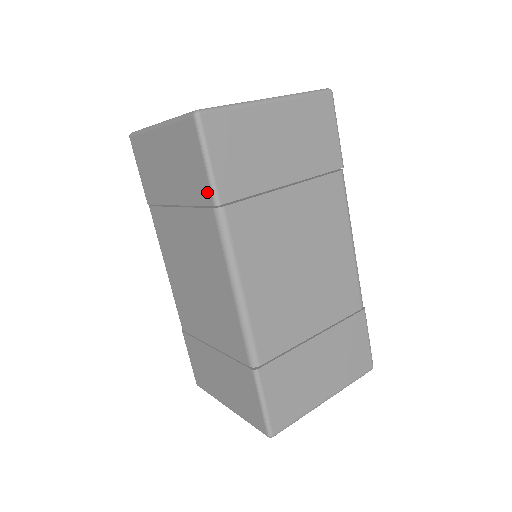
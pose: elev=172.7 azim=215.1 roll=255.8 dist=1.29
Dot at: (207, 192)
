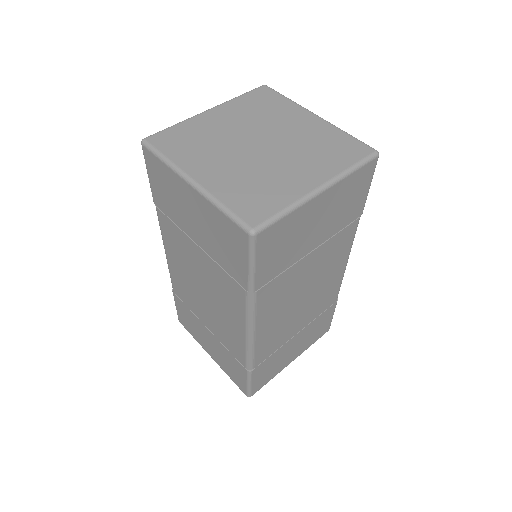
Dot at: (243, 279)
